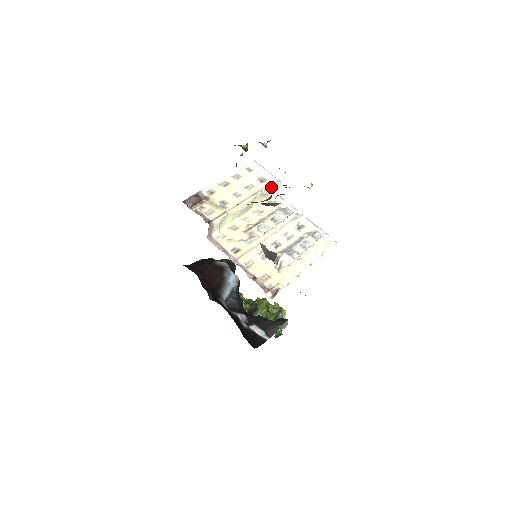
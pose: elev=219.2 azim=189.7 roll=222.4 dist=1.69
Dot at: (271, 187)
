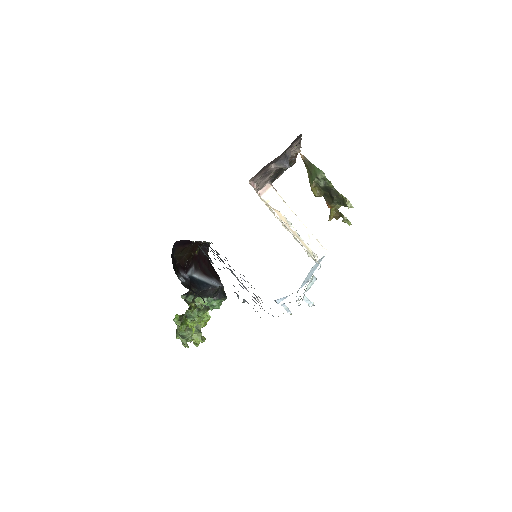
Dot at: (319, 243)
